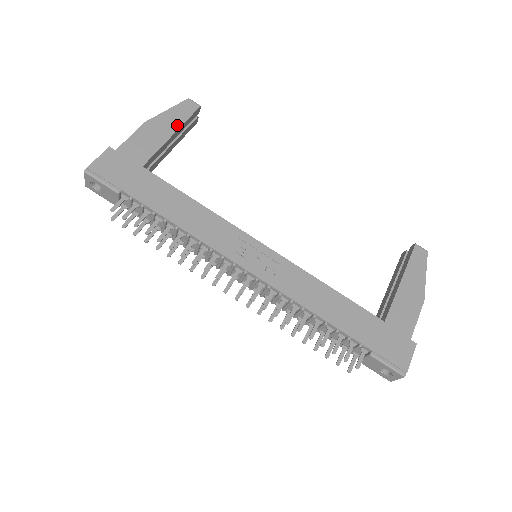
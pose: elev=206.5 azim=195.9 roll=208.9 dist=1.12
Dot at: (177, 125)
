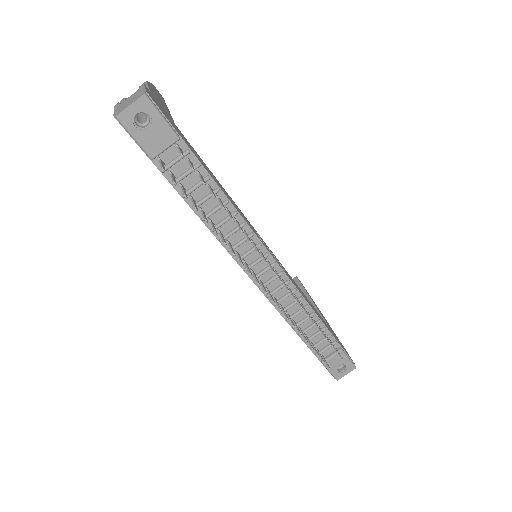
Dot at: occluded
